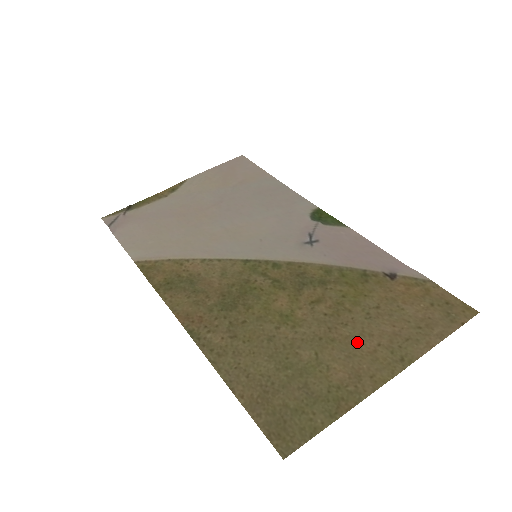
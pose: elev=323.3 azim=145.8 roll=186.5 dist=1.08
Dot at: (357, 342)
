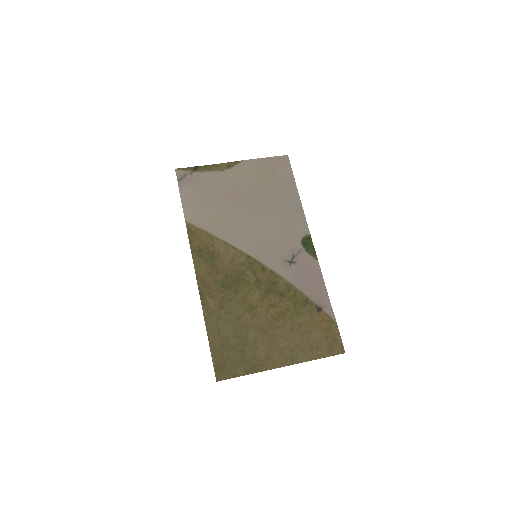
Dot at: (278, 340)
